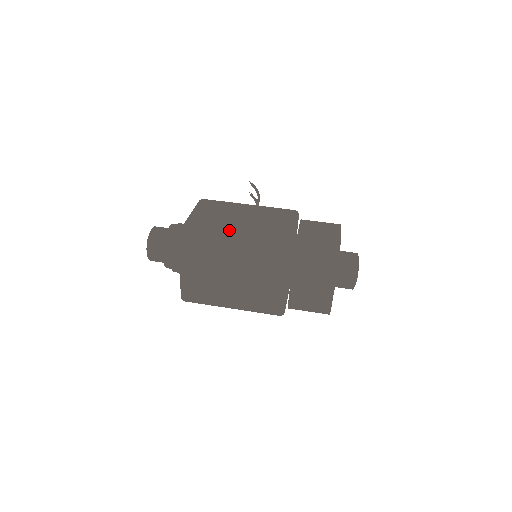
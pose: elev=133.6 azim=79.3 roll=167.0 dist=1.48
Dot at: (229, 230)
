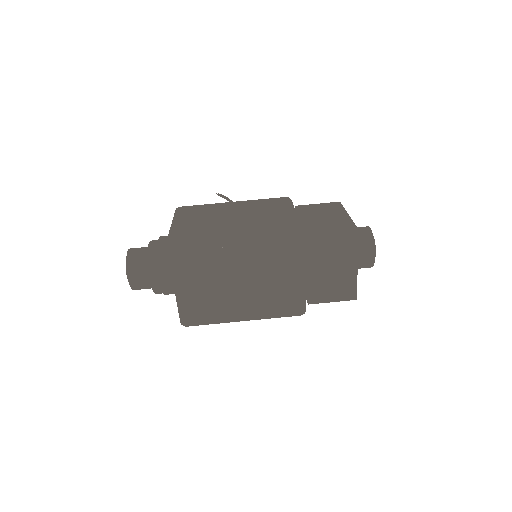
Dot at: (225, 226)
